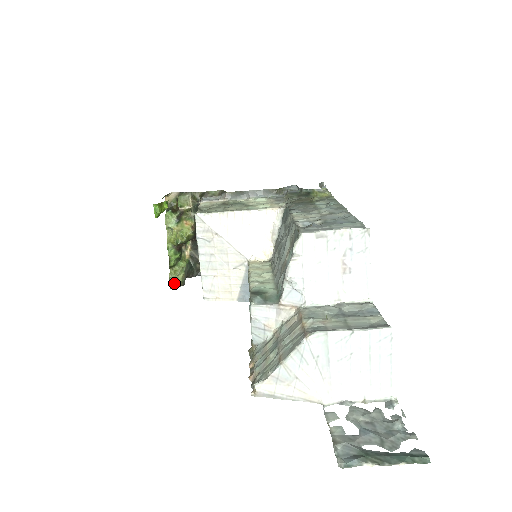
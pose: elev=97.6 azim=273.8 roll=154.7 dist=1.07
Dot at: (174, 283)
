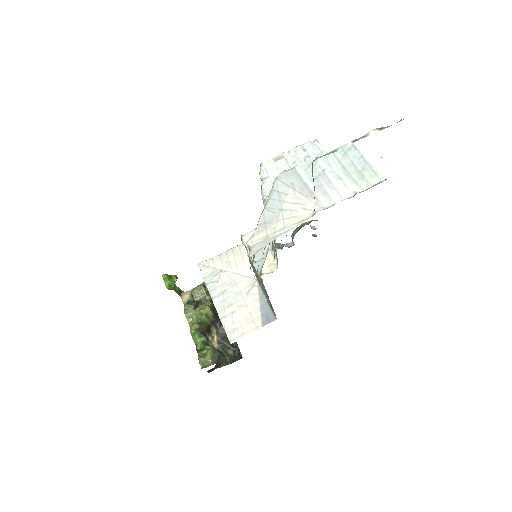
Dot at: (204, 362)
